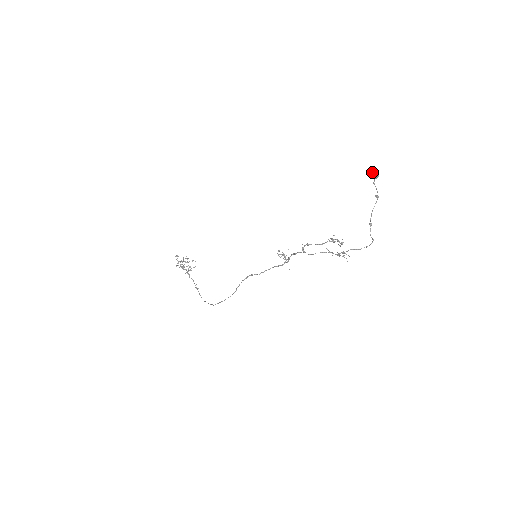
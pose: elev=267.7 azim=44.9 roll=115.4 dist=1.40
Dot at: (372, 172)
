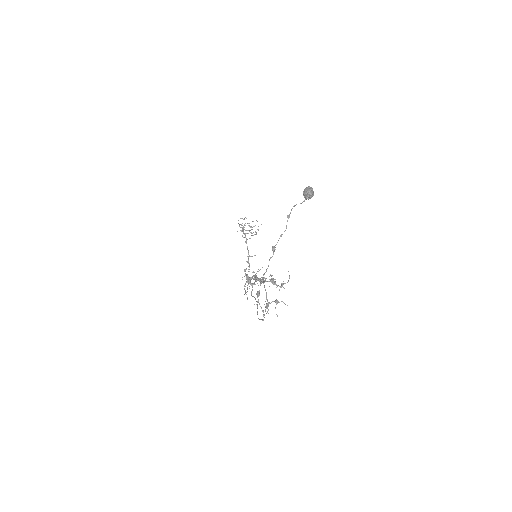
Dot at: occluded
